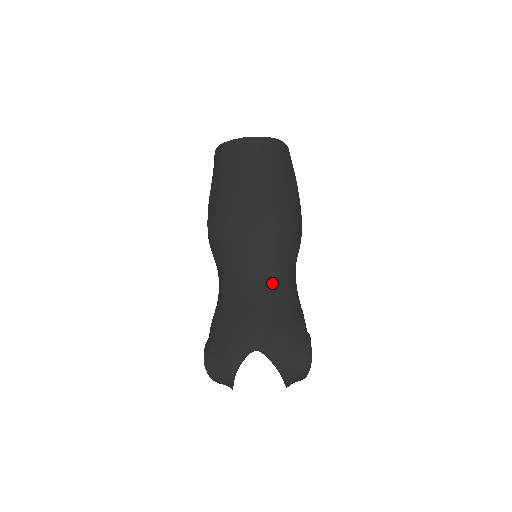
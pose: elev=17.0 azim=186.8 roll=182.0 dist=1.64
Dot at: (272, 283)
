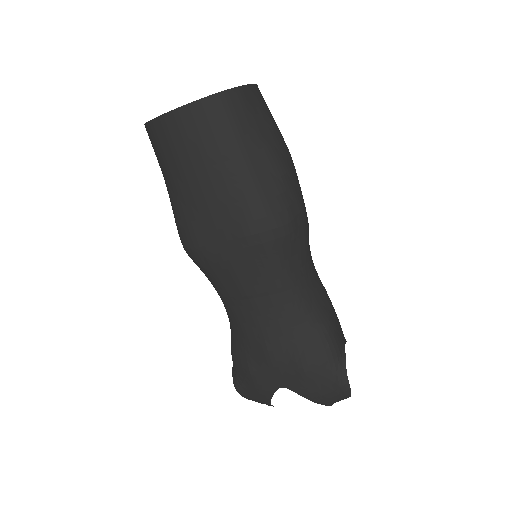
Dot at: (278, 311)
